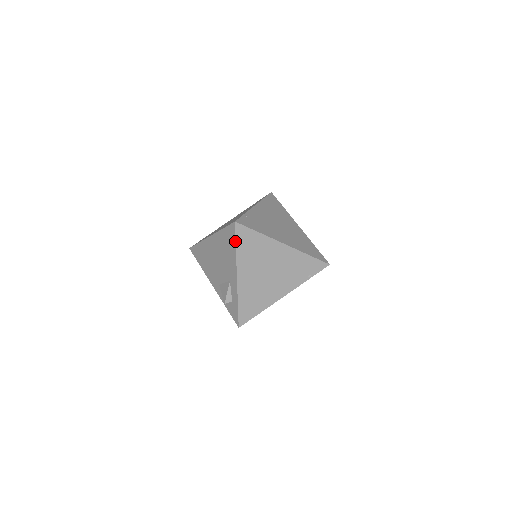
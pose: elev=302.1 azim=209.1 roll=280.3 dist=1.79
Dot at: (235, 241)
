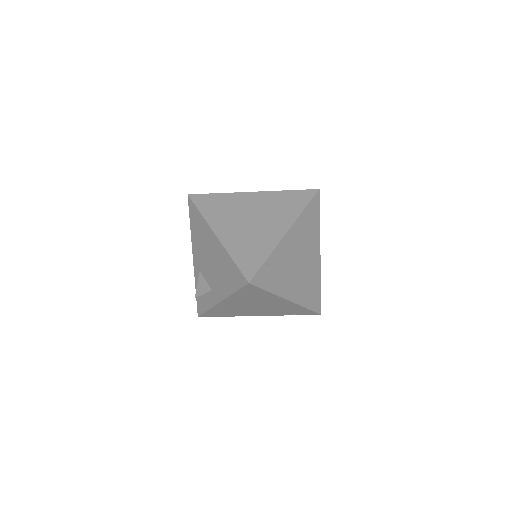
Dot at: (238, 290)
